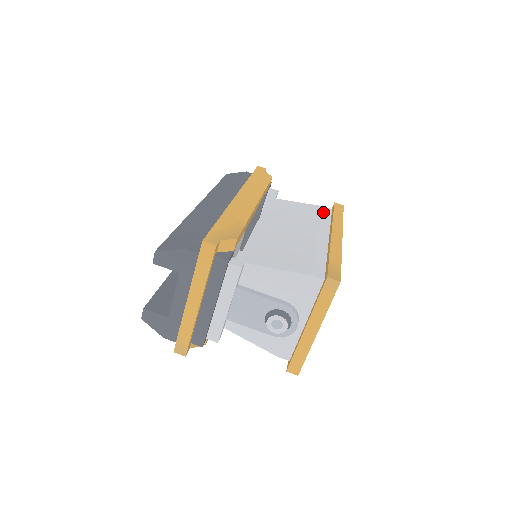
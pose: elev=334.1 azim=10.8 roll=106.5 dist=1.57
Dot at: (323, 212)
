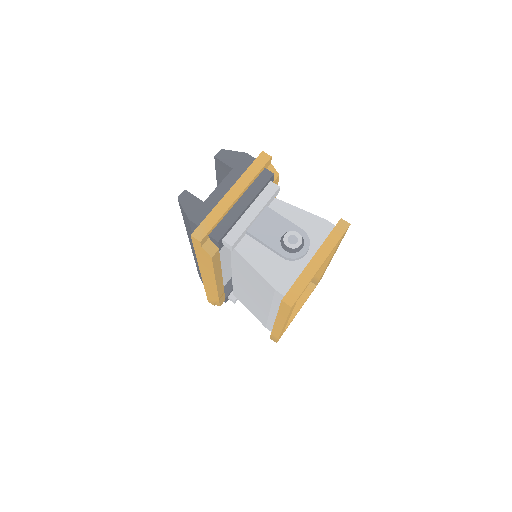
Dot at: occluded
